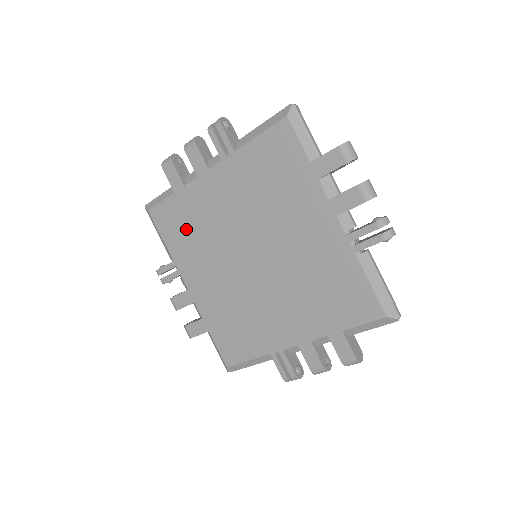
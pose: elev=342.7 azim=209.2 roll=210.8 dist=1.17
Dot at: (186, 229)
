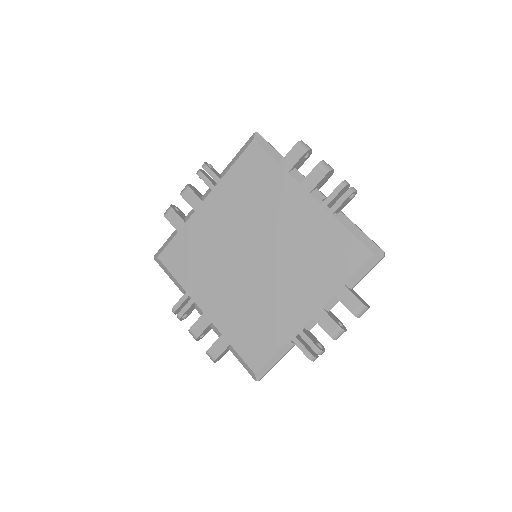
Dot at: (193, 258)
